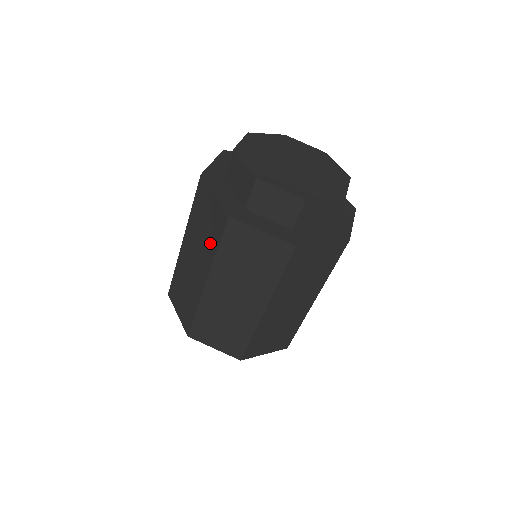
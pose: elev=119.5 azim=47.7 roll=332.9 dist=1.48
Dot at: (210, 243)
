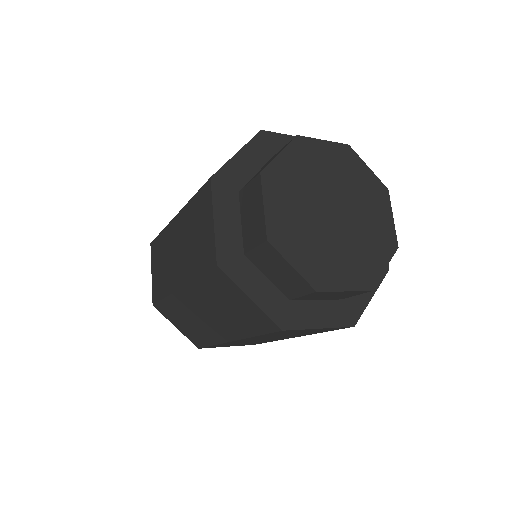
Dot at: (194, 261)
